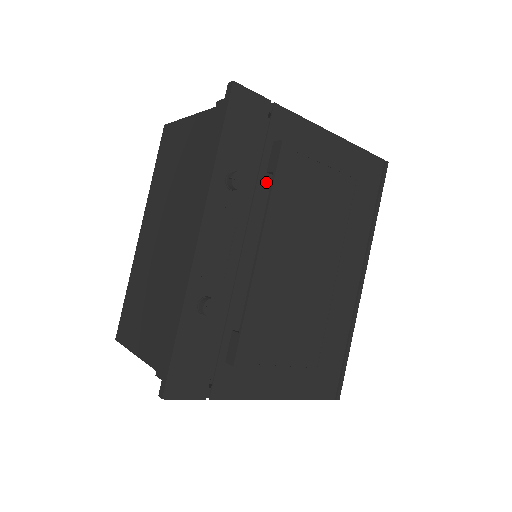
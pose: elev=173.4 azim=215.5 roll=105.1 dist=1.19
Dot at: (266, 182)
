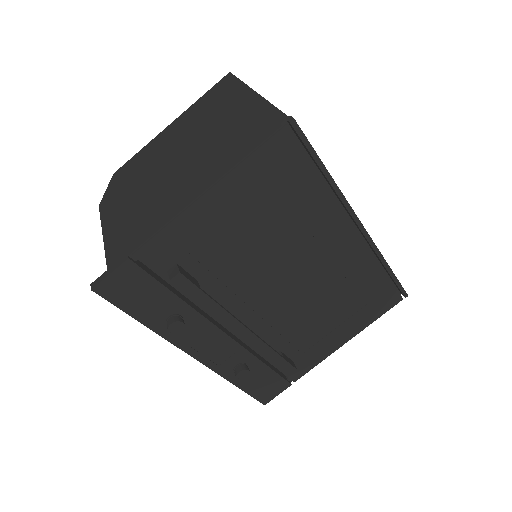
Dot at: occluded
